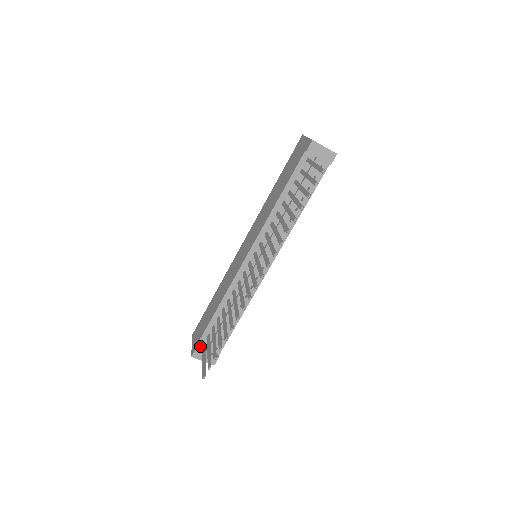
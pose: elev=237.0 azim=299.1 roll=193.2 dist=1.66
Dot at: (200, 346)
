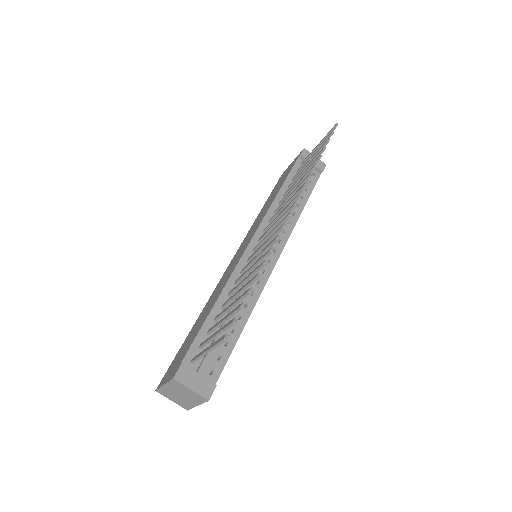
Dot at: (186, 364)
